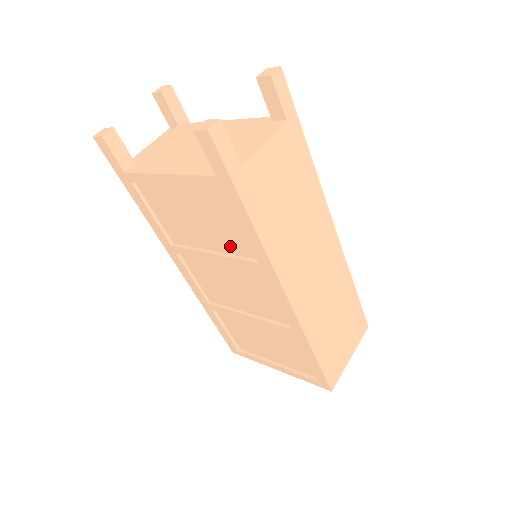
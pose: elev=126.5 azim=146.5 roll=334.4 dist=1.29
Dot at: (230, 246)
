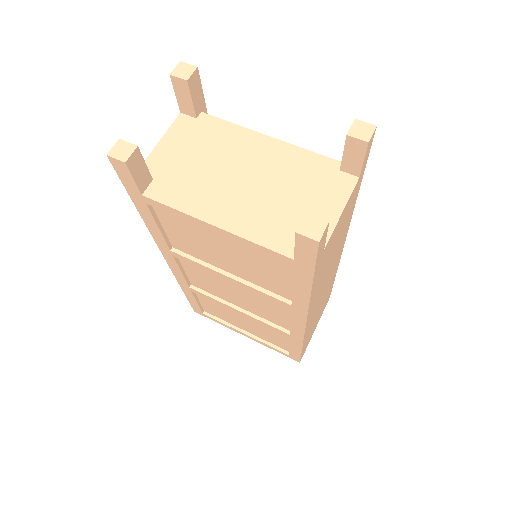
Dot at: (259, 282)
